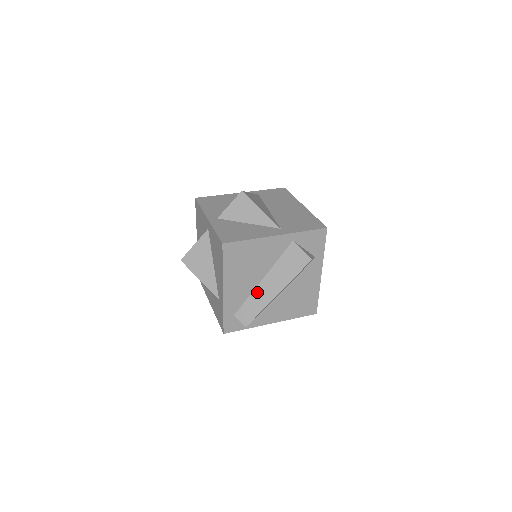
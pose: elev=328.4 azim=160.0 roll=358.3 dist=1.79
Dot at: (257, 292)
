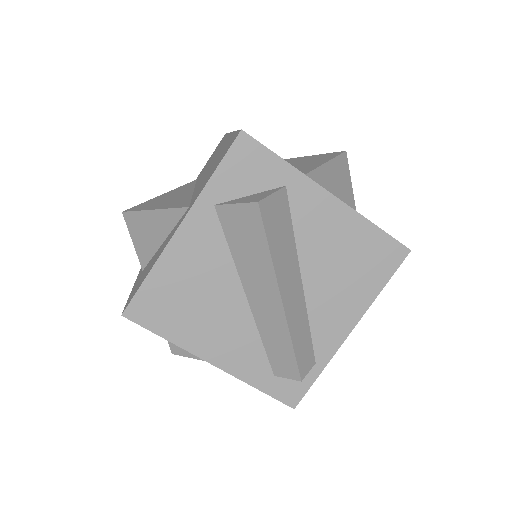
Dot at: (260, 320)
